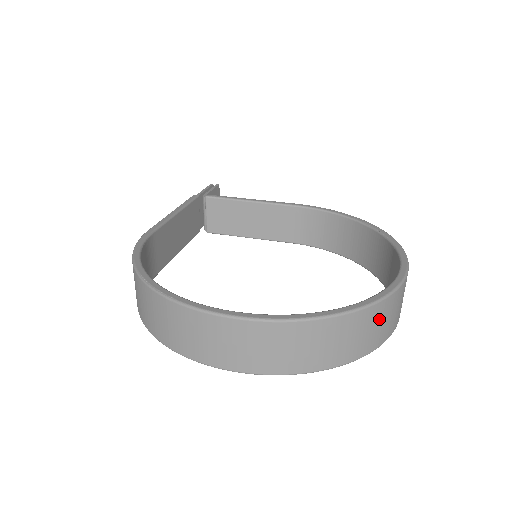
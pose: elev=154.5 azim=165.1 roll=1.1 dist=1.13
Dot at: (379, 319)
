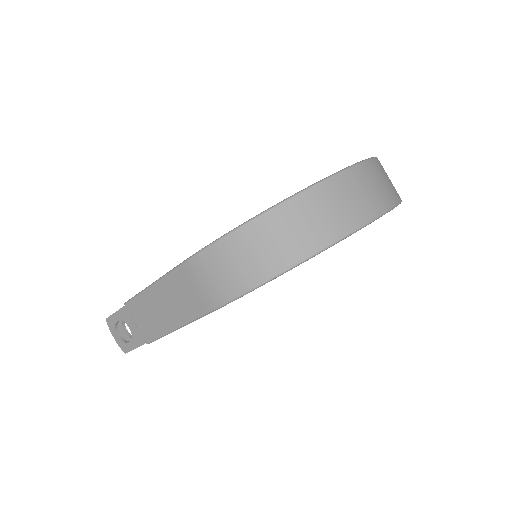
Dot at: occluded
